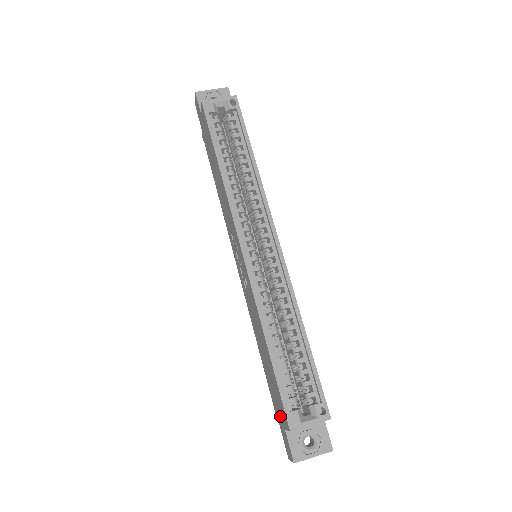
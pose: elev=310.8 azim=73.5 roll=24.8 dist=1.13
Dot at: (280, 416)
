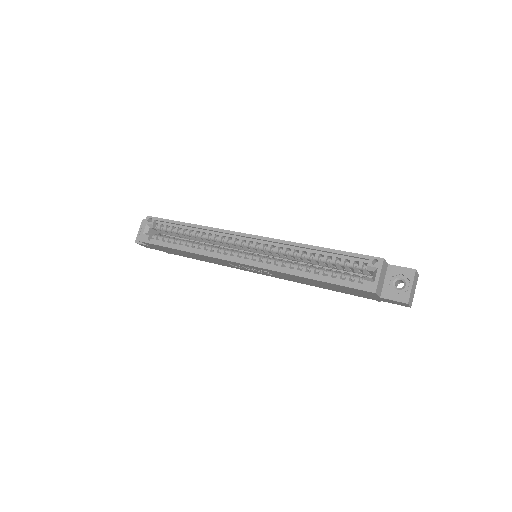
Dot at: (370, 296)
